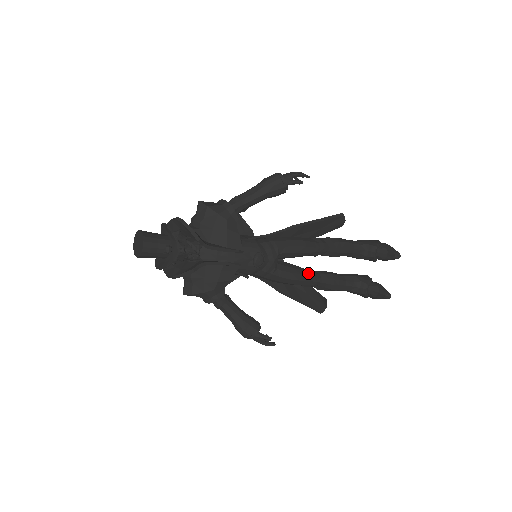
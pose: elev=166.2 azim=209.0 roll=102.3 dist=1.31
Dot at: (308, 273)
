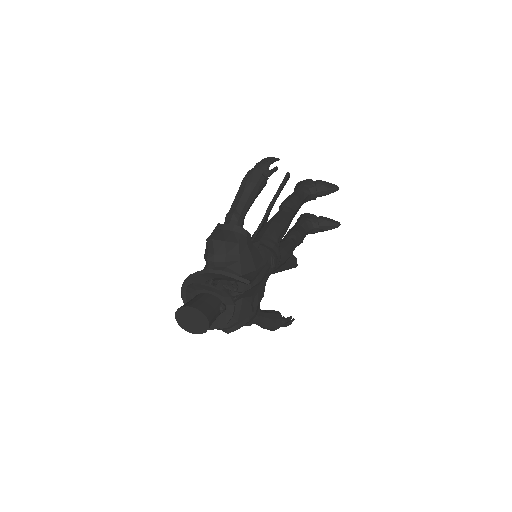
Dot at: (291, 244)
